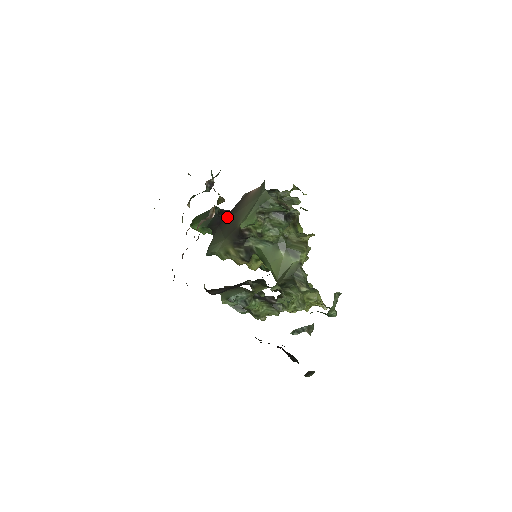
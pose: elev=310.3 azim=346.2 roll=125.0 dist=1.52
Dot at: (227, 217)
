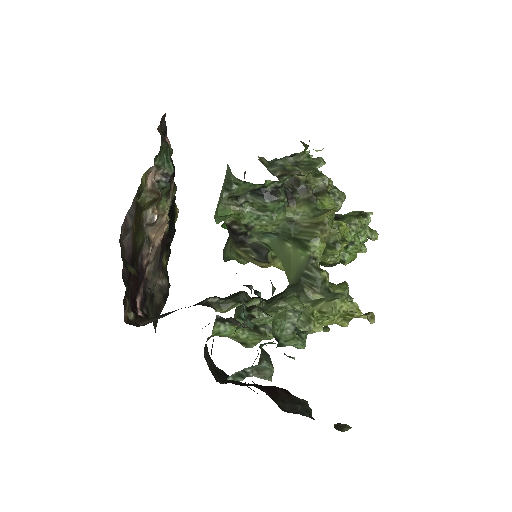
Dot at: occluded
